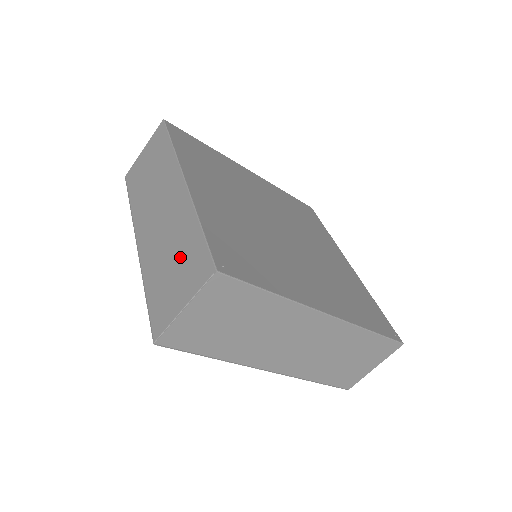
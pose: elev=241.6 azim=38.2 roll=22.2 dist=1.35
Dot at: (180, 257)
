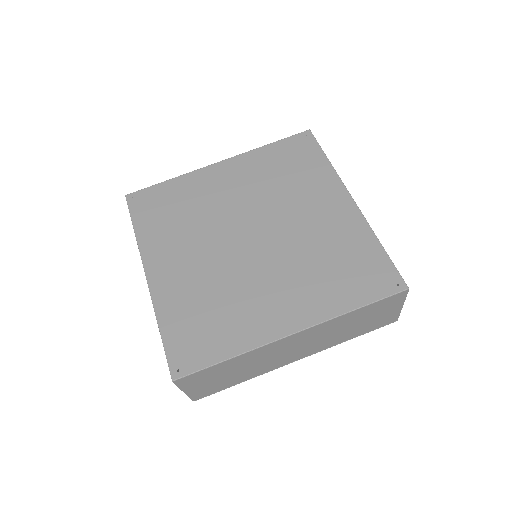
Dot at: occluded
